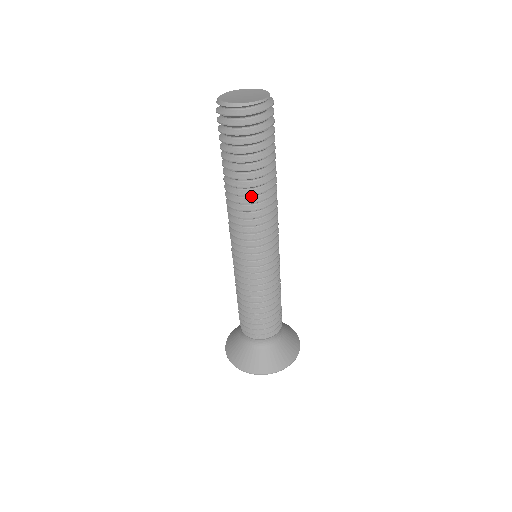
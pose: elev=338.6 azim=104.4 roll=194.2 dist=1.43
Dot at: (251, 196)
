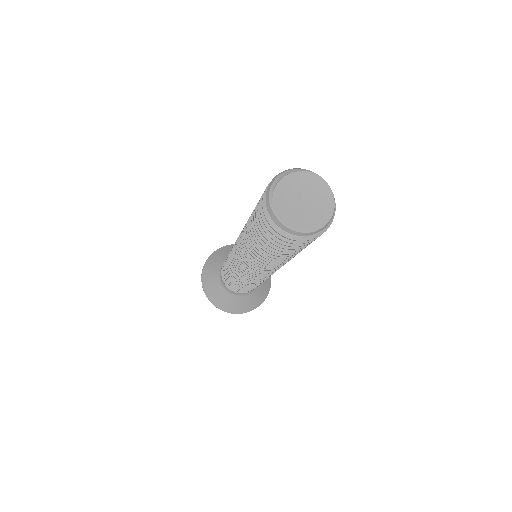
Dot at: occluded
